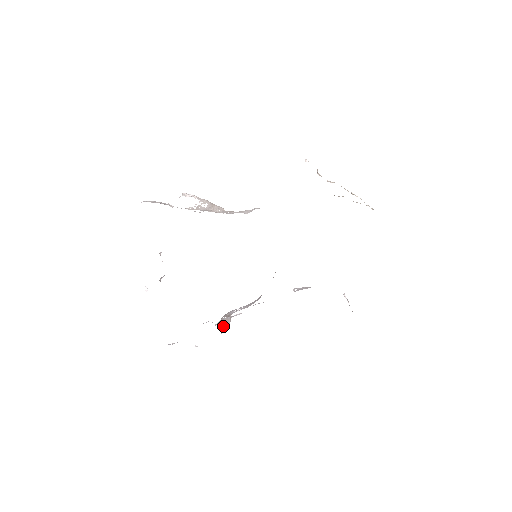
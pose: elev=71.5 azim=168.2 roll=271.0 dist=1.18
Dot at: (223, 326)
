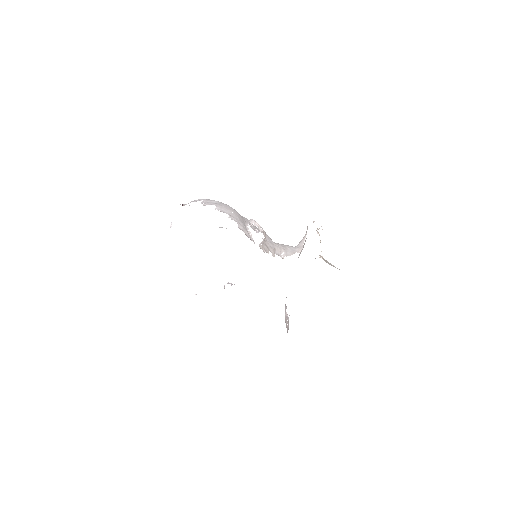
Dot at: occluded
